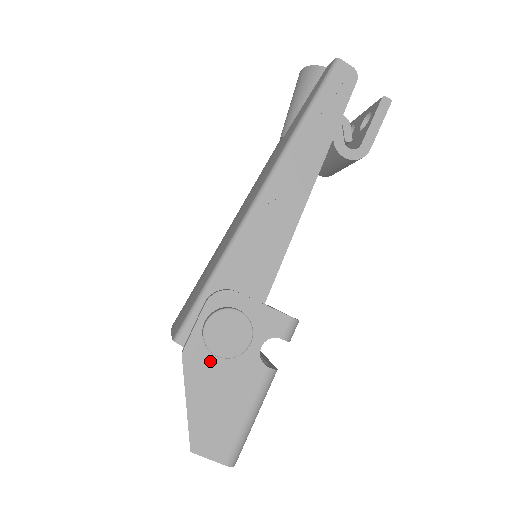
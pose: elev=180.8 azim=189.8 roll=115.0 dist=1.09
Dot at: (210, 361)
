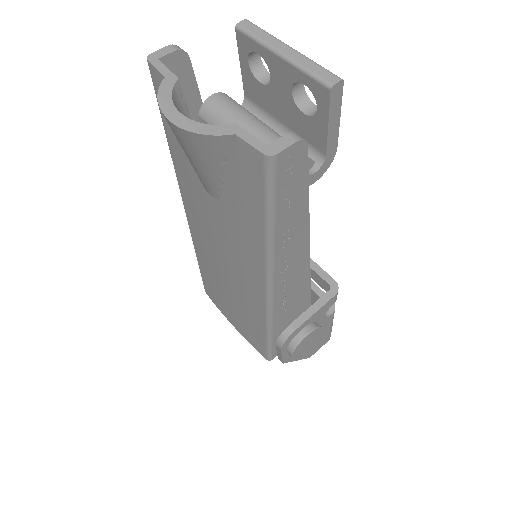
Dot at: occluded
